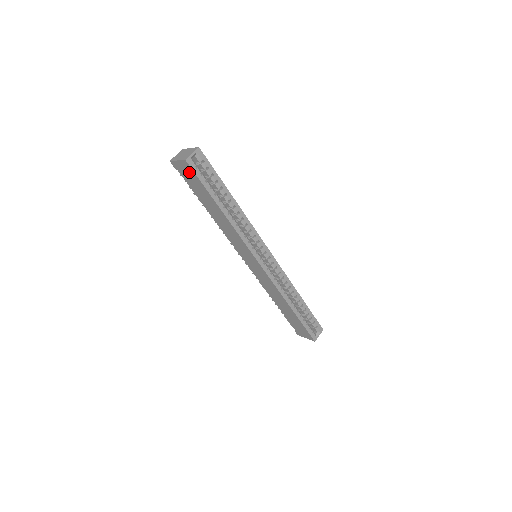
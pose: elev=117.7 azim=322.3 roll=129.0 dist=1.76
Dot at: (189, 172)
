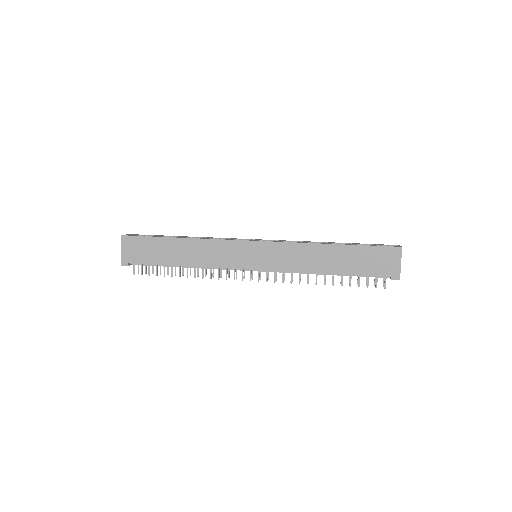
Dot at: (134, 245)
